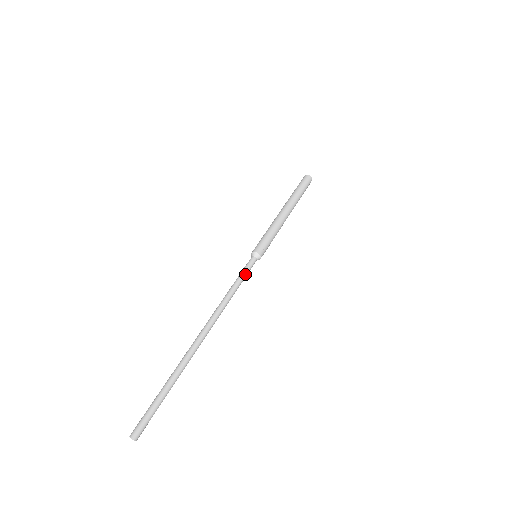
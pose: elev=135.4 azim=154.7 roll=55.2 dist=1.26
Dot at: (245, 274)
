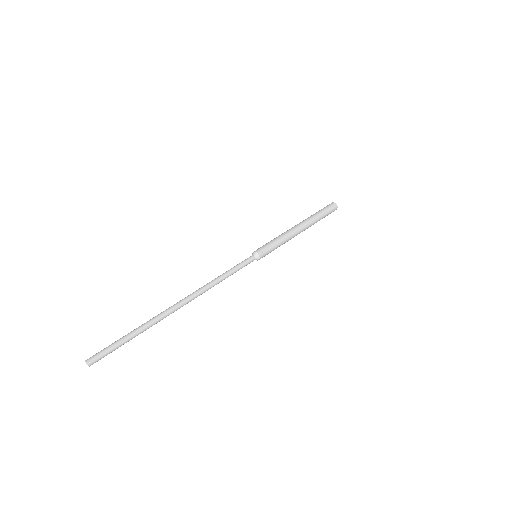
Dot at: (237, 265)
